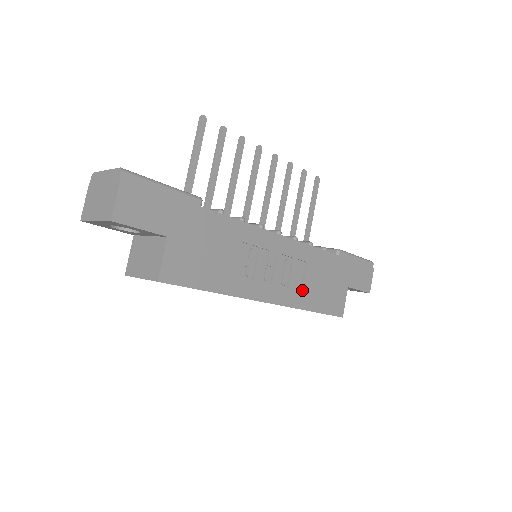
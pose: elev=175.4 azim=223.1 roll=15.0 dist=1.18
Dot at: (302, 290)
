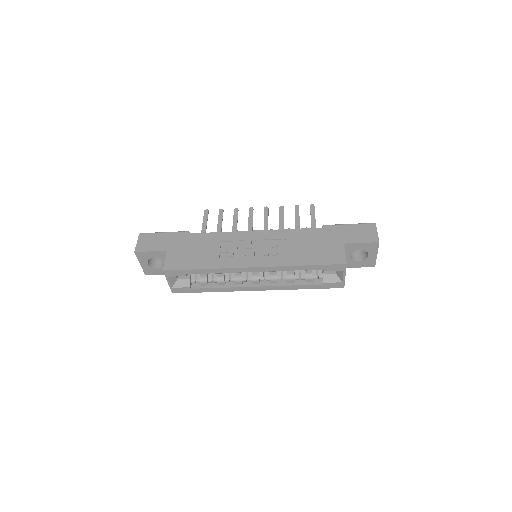
Dot at: (286, 255)
